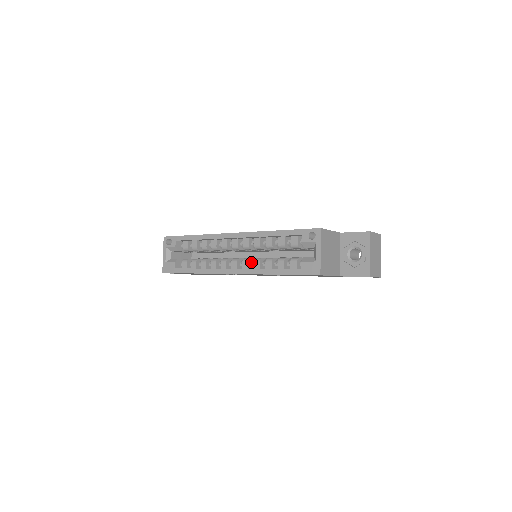
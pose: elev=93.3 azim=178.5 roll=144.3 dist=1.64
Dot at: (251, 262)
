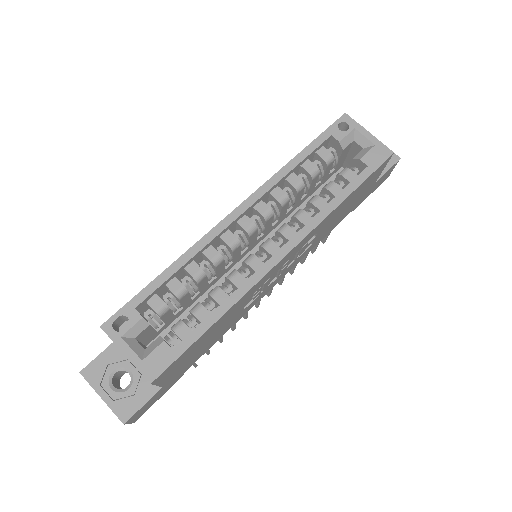
Dot at: (289, 228)
